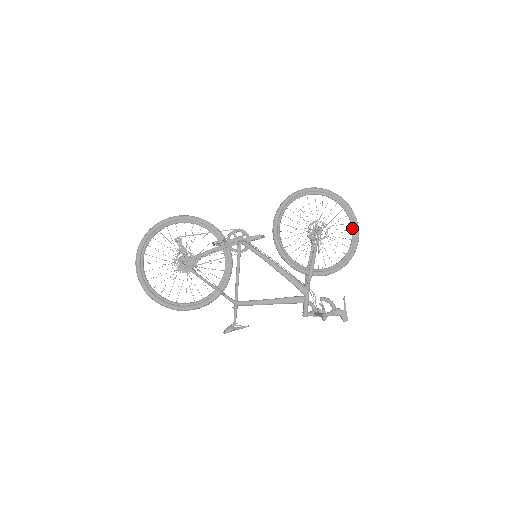
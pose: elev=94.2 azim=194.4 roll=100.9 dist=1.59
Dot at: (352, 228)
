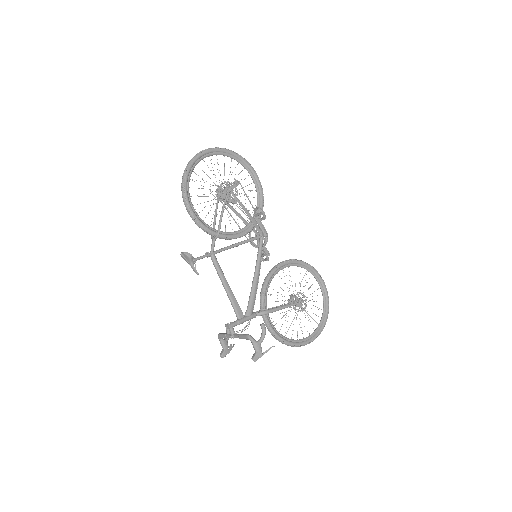
Dot at: (312, 334)
